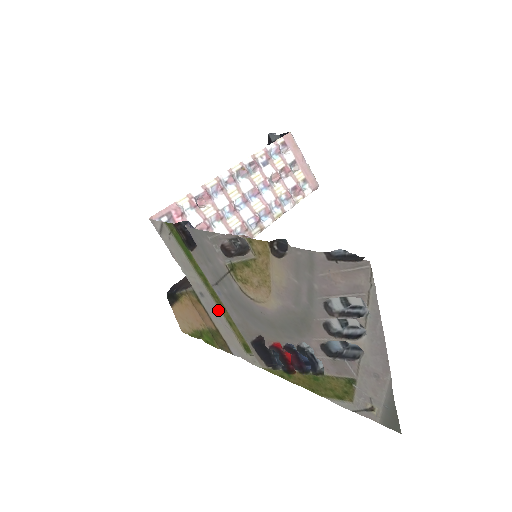
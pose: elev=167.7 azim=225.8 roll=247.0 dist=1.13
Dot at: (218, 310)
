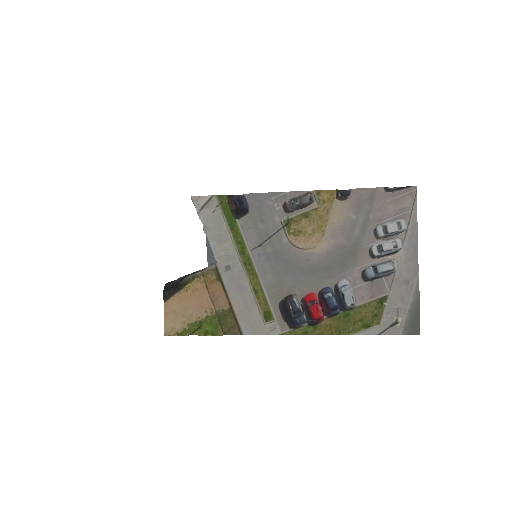
Dot at: (245, 280)
